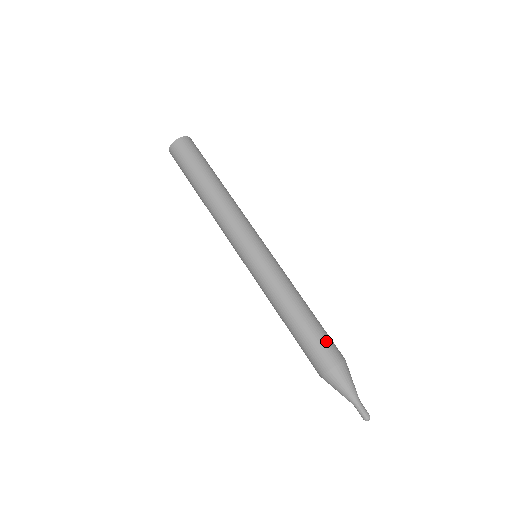
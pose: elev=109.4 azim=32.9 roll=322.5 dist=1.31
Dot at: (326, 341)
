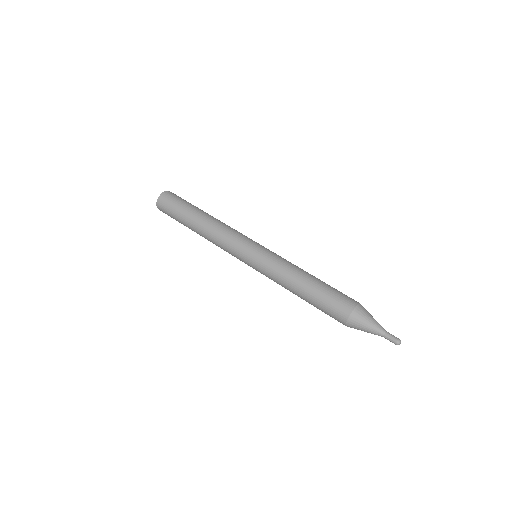
Dot at: (339, 293)
